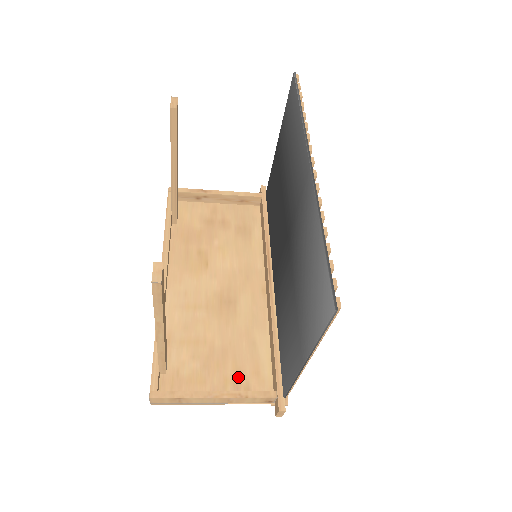
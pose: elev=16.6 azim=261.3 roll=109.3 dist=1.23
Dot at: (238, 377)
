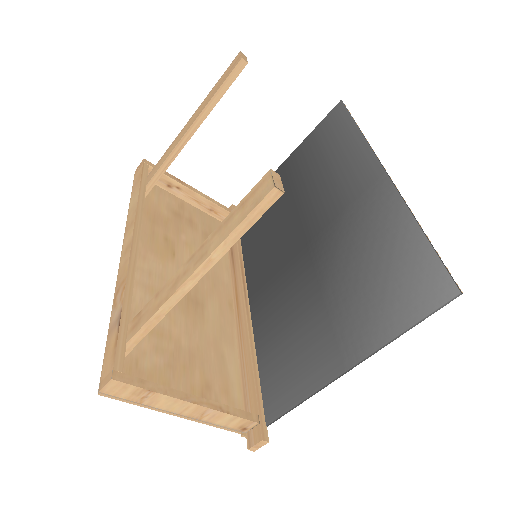
Dot at: (207, 390)
